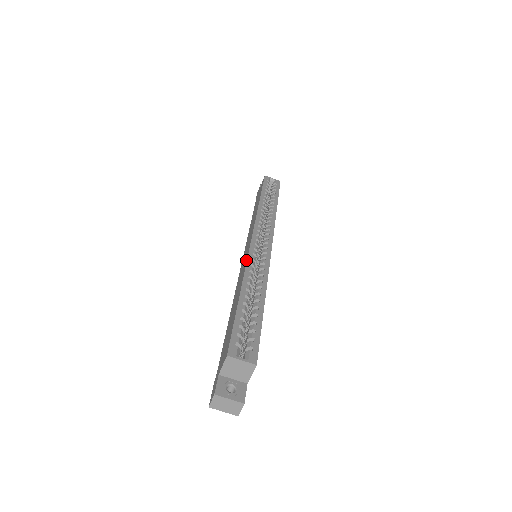
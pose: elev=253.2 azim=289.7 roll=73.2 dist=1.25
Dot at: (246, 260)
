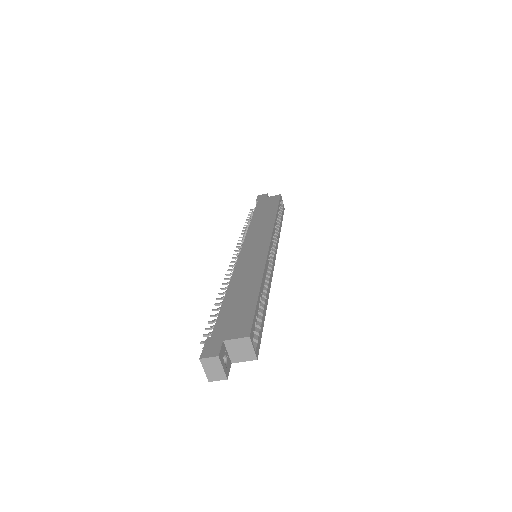
Dot at: (264, 260)
